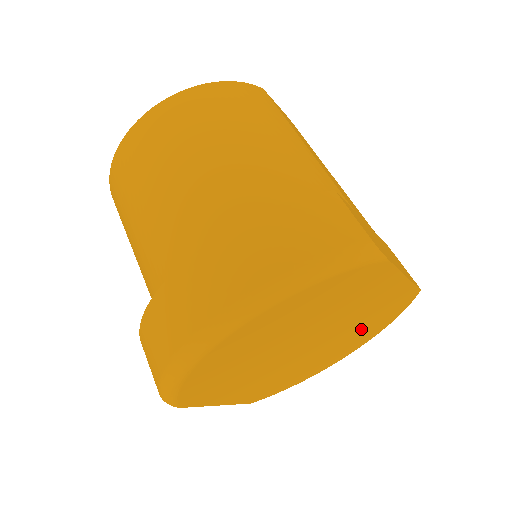
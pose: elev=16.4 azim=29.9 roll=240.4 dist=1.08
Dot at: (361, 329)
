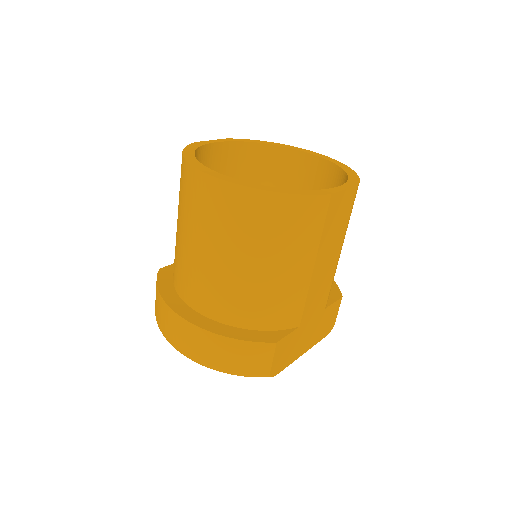
Dot at: occluded
